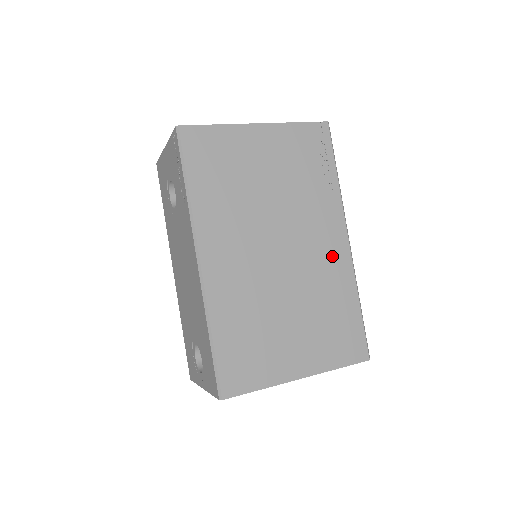
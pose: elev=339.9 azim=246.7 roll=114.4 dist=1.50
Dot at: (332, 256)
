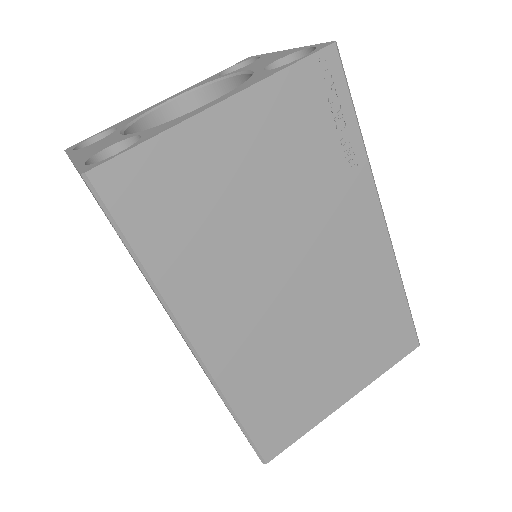
Dot at: (366, 255)
